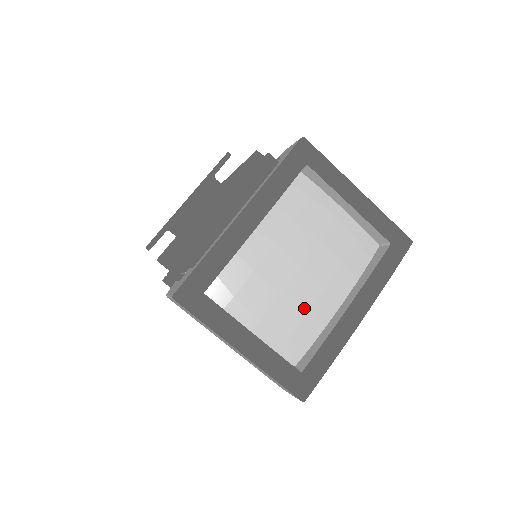
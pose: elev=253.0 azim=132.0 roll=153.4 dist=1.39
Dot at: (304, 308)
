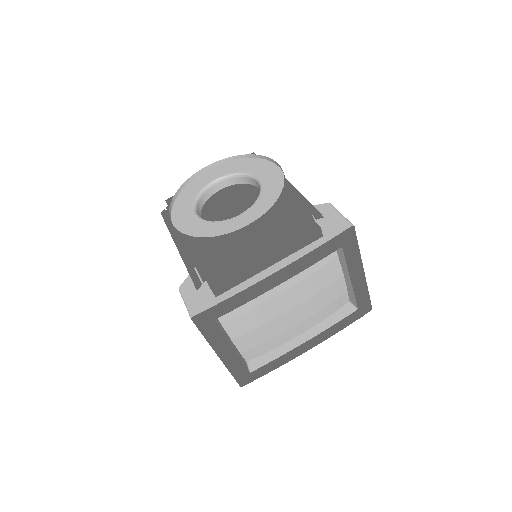
Dot at: (275, 334)
